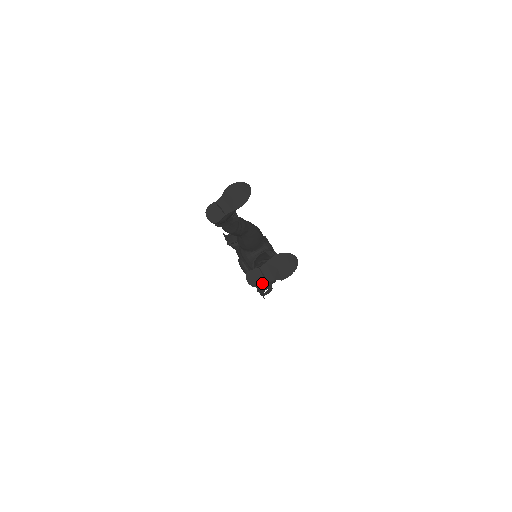
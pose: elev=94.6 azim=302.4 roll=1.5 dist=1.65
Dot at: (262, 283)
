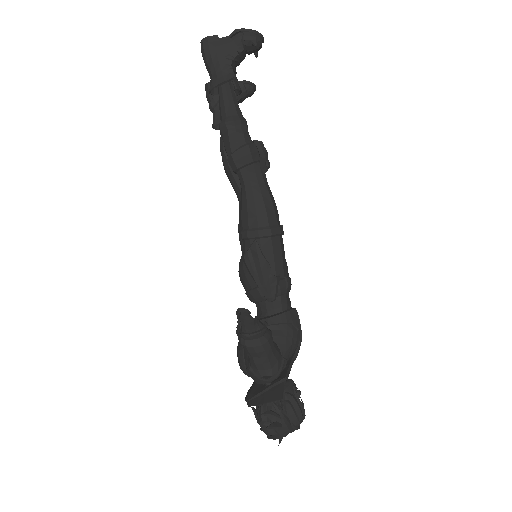
Dot at: (214, 37)
